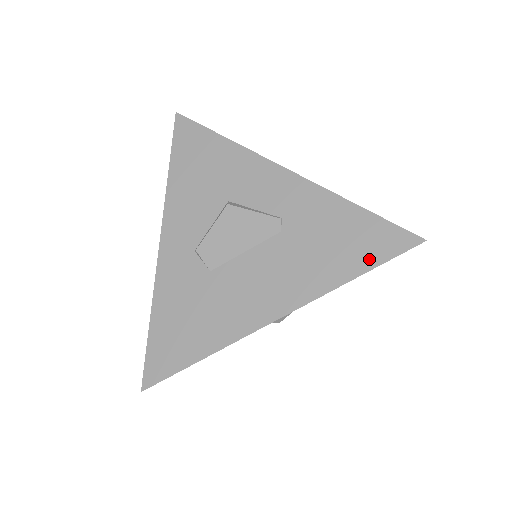
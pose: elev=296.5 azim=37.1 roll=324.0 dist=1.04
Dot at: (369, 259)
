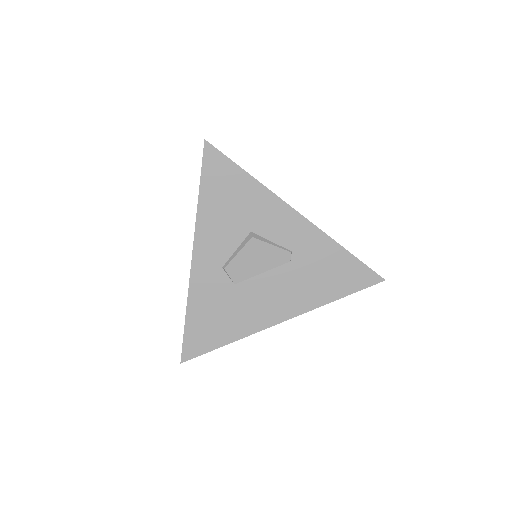
Dot at: (348, 288)
